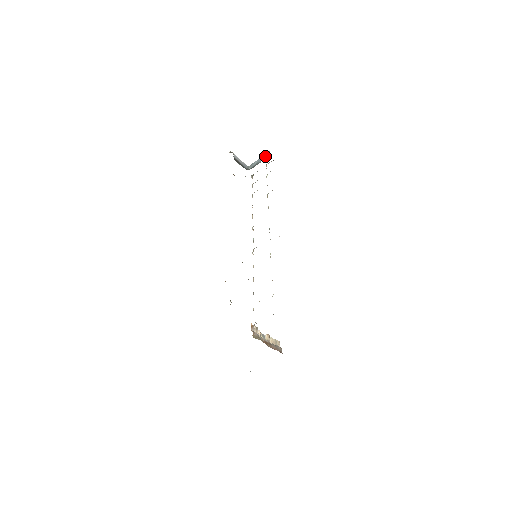
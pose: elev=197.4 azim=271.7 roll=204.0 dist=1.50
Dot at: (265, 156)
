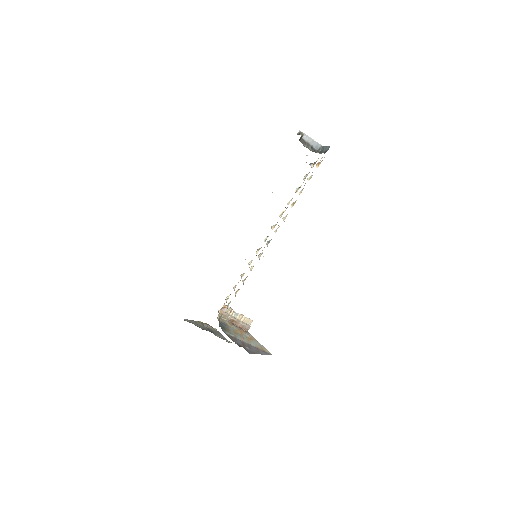
Dot at: (326, 149)
